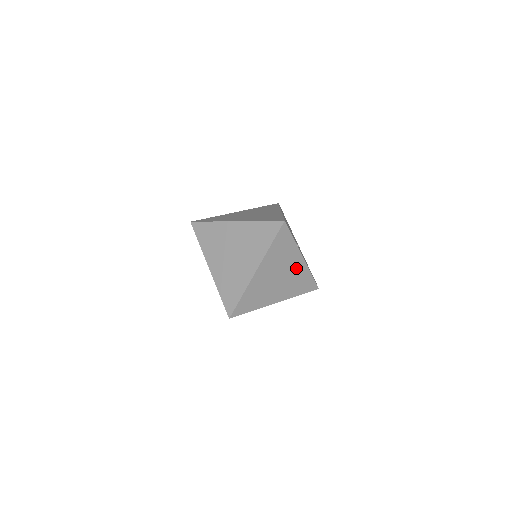
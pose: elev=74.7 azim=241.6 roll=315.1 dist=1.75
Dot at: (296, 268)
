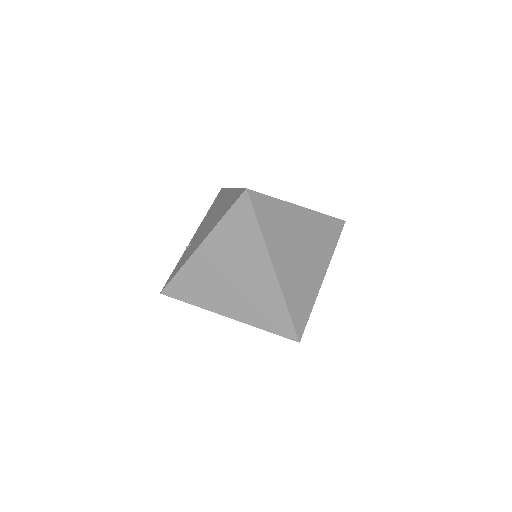
Dot at: (313, 274)
